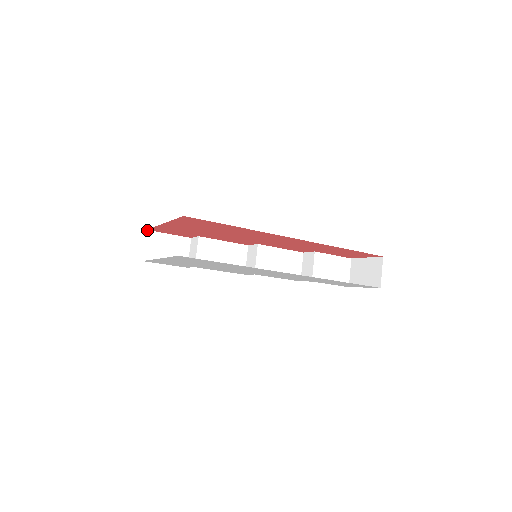
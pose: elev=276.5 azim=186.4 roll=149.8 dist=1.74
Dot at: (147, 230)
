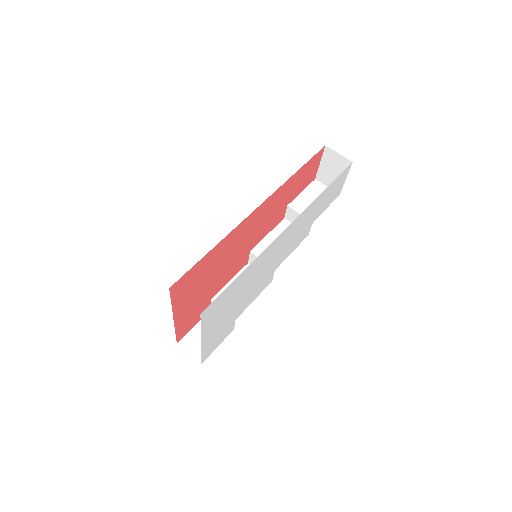
Dot at: (177, 343)
